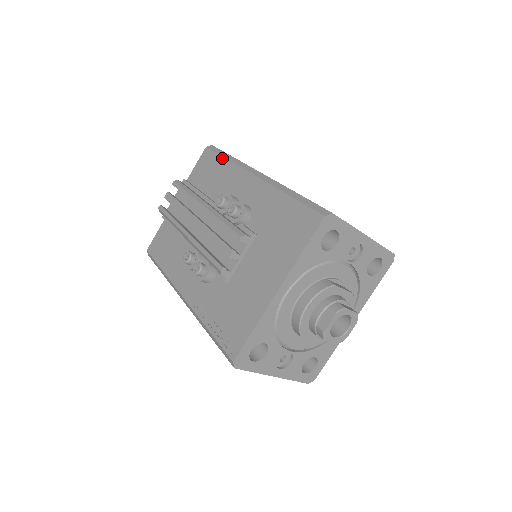
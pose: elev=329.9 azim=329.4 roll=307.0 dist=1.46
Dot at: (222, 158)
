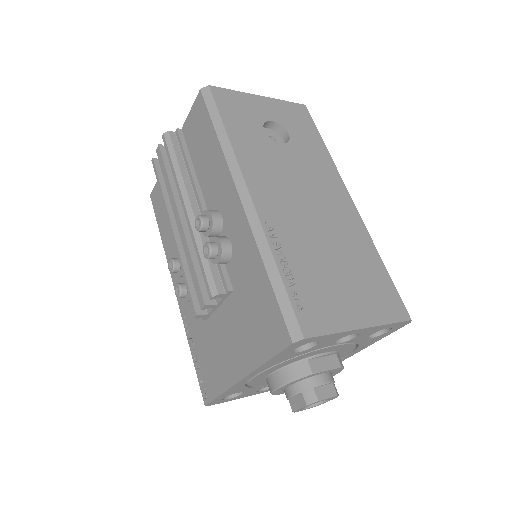
Dot at: (213, 131)
